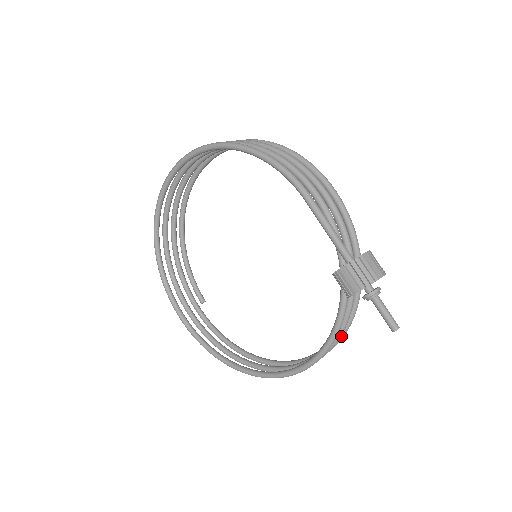
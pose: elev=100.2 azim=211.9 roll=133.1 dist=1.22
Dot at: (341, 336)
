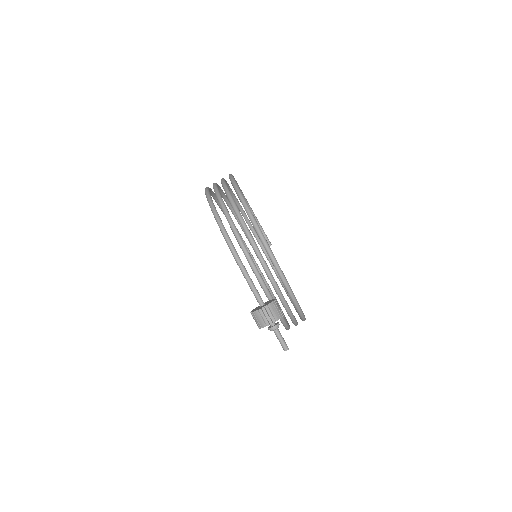
Dot at: (302, 320)
